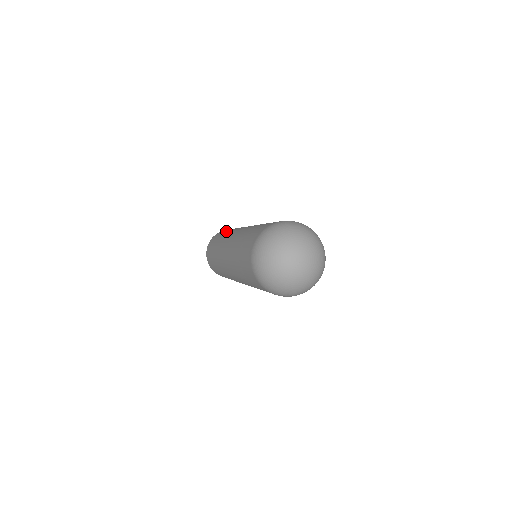
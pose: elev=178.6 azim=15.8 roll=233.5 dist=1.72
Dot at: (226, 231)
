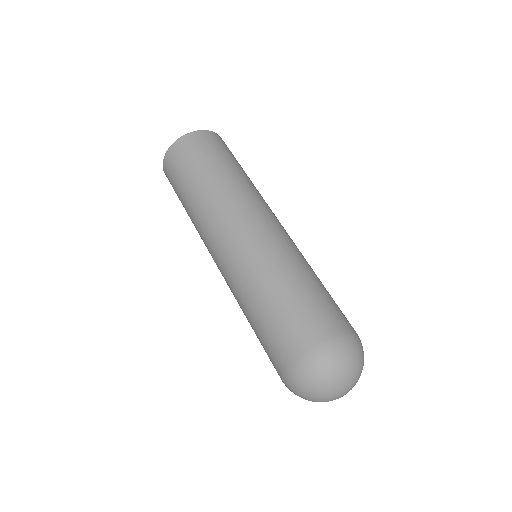
Dot at: (226, 166)
